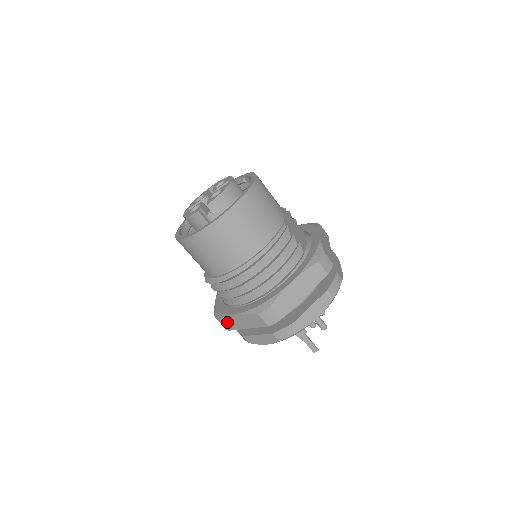
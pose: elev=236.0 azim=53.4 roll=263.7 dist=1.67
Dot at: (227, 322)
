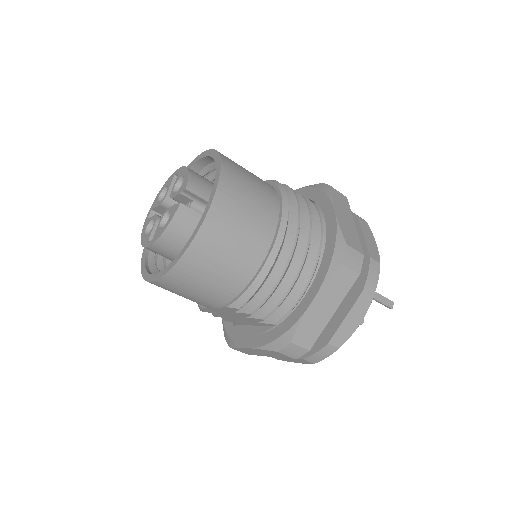
Dot at: (305, 332)
